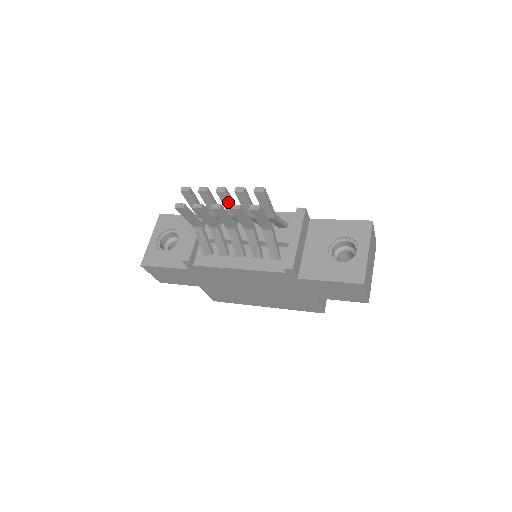
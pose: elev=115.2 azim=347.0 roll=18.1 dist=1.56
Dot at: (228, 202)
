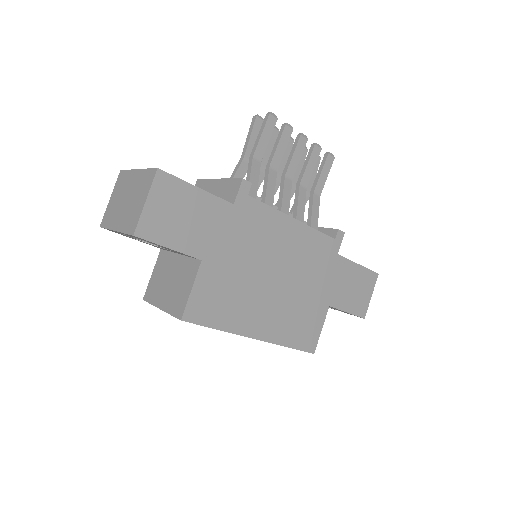
Dot at: (287, 155)
